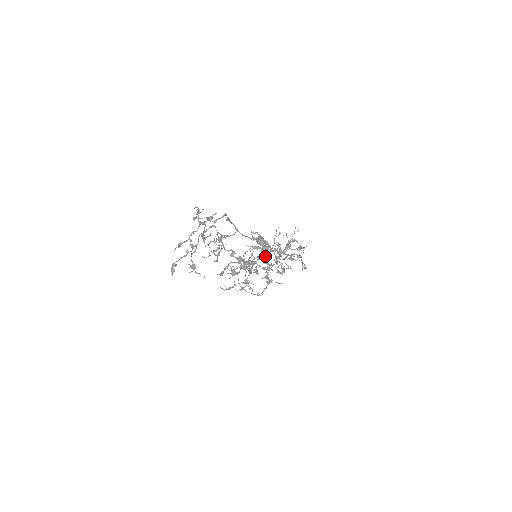
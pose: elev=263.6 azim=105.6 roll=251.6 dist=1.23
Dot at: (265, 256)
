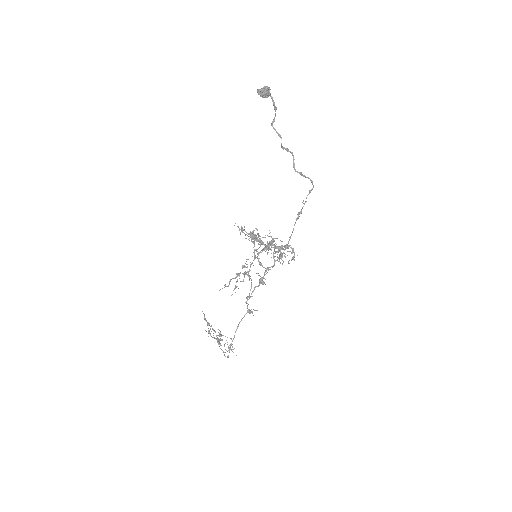
Dot at: occluded
